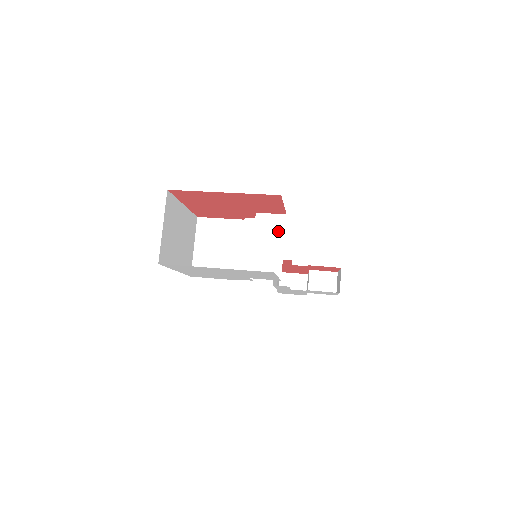
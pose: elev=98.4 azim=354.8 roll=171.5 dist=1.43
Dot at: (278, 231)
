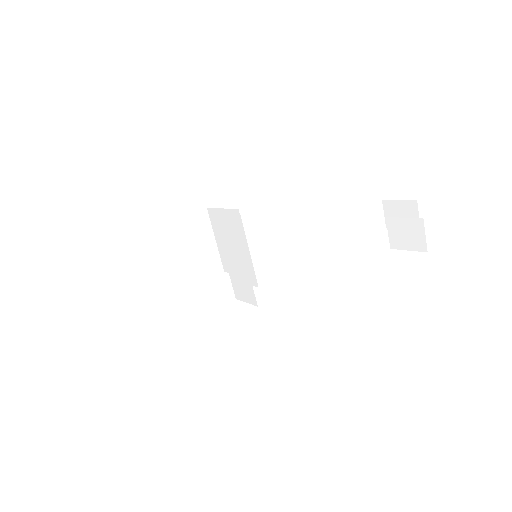
Dot at: (237, 246)
